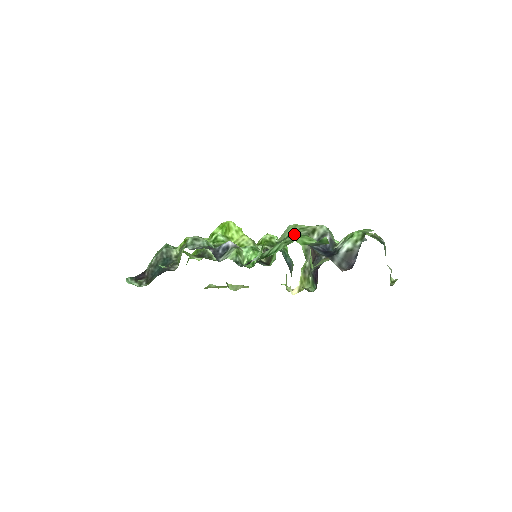
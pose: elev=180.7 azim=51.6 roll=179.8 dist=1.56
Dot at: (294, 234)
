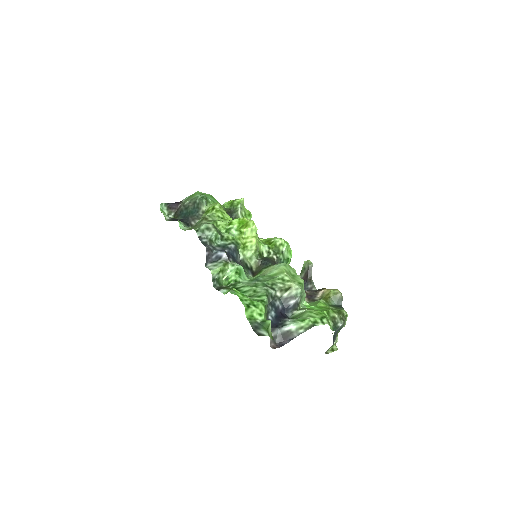
Dot at: (271, 282)
